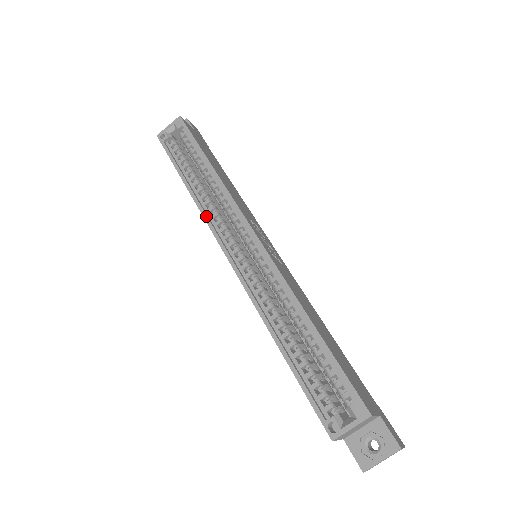
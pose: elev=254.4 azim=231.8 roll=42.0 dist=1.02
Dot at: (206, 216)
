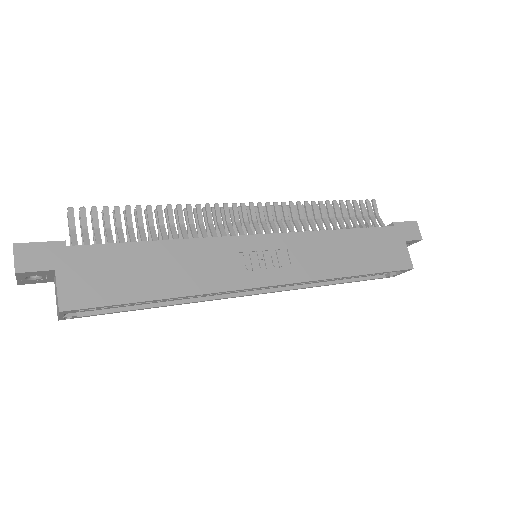
Dot at: occluded
